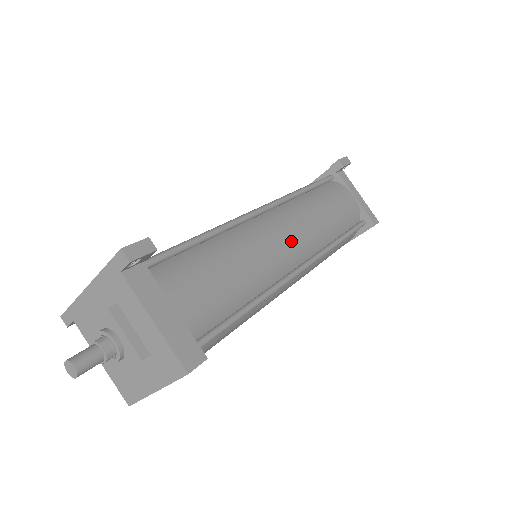
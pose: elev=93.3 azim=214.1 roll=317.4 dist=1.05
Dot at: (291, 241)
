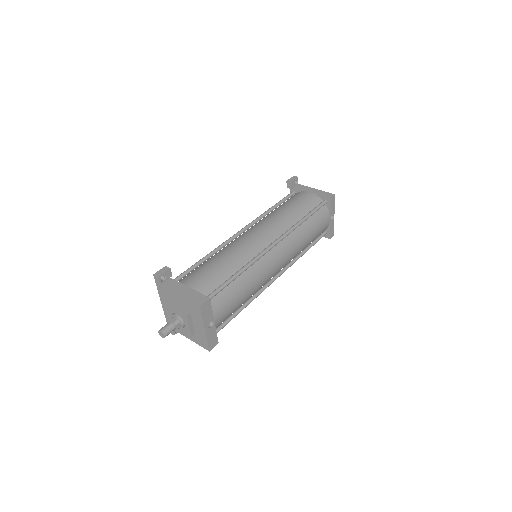
Dot at: (259, 235)
